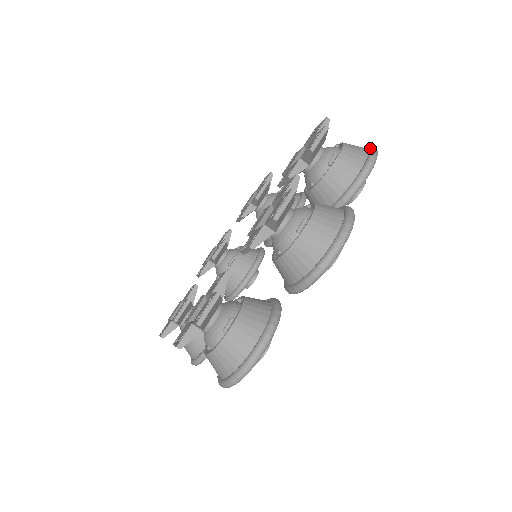
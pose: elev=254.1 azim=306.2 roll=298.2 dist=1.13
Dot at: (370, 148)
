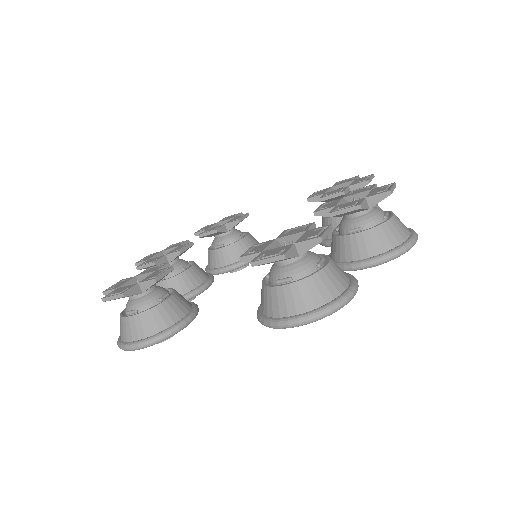
Dot at: occluded
